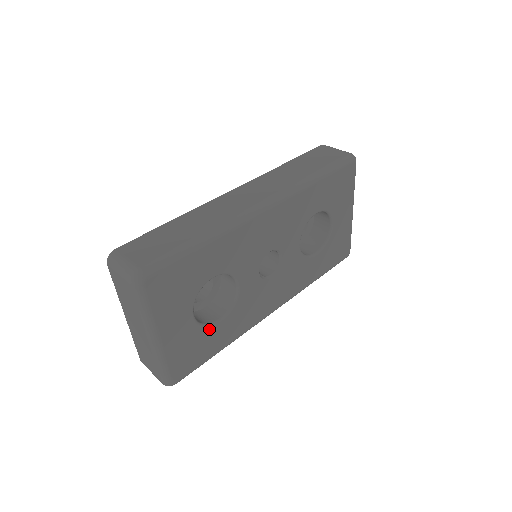
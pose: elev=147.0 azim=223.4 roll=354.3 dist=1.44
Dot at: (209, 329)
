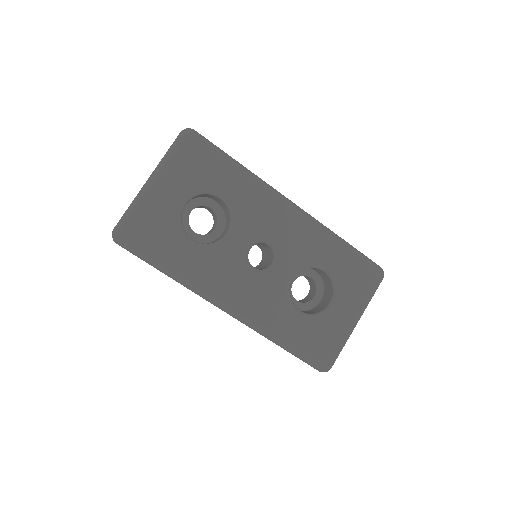
Dot at: (181, 233)
